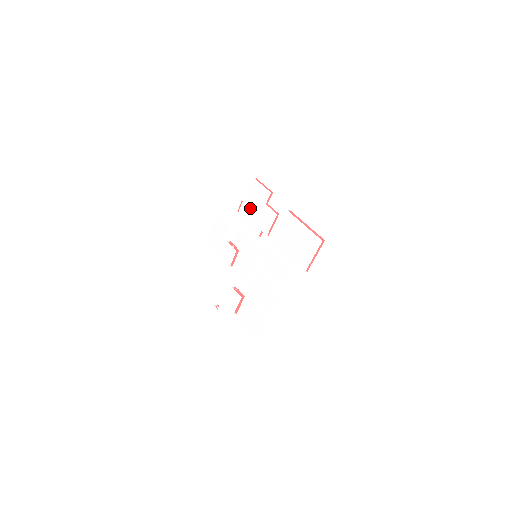
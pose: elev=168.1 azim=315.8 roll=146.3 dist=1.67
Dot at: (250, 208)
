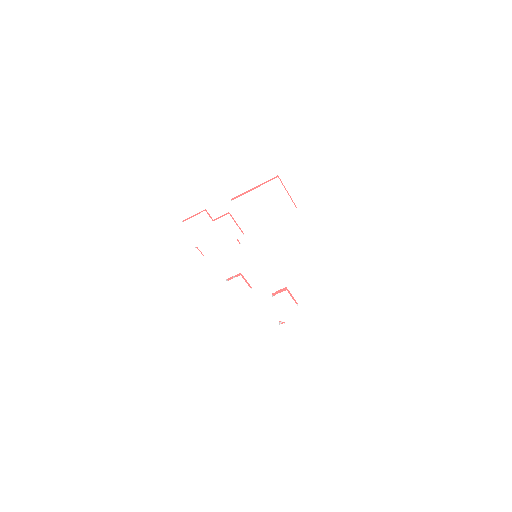
Dot at: (208, 241)
